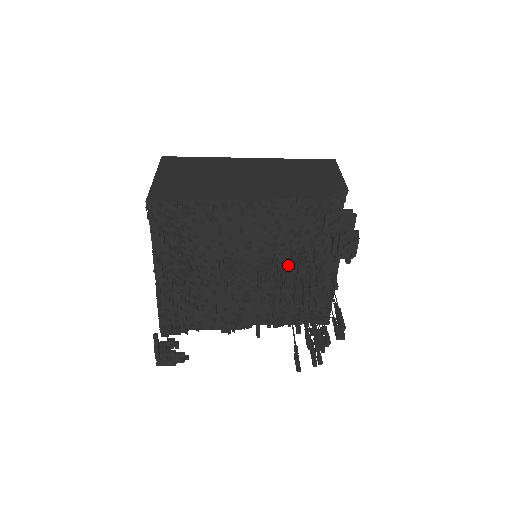
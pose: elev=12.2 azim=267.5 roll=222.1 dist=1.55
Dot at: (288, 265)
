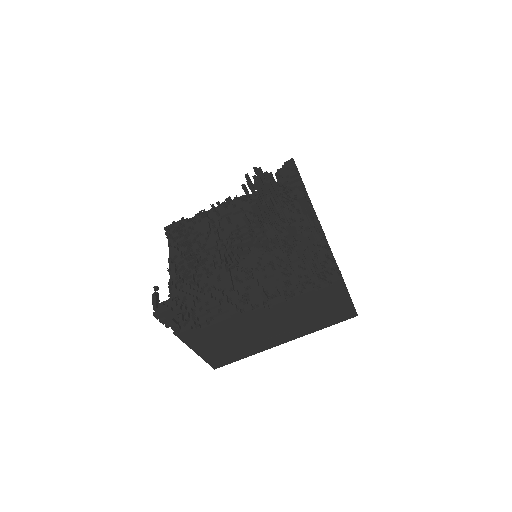
Dot at: (273, 232)
